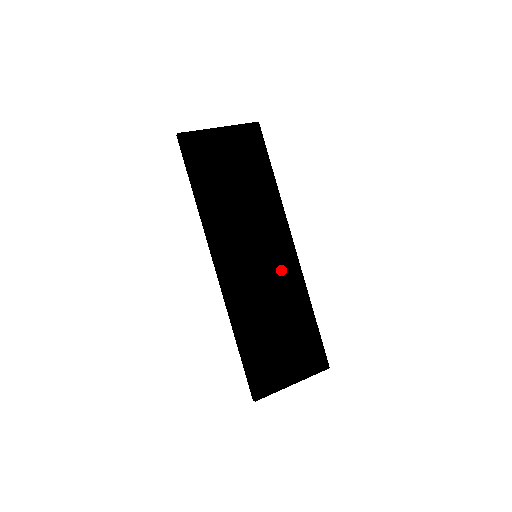
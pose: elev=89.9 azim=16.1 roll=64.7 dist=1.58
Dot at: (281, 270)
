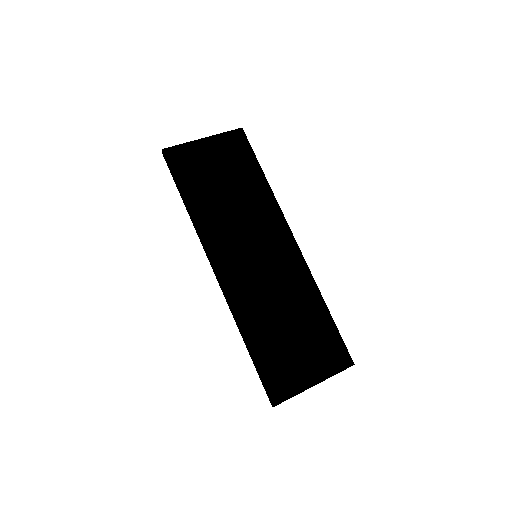
Dot at: (285, 267)
